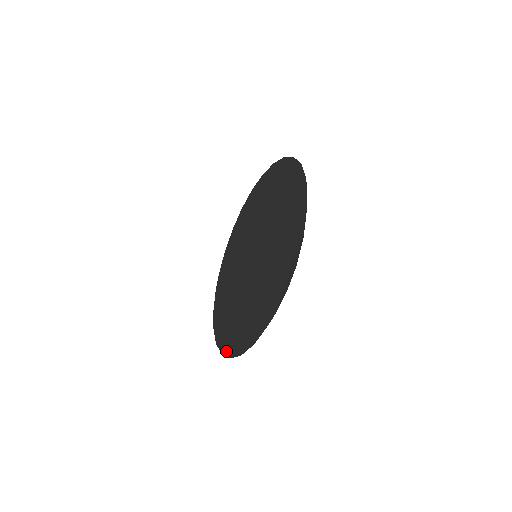
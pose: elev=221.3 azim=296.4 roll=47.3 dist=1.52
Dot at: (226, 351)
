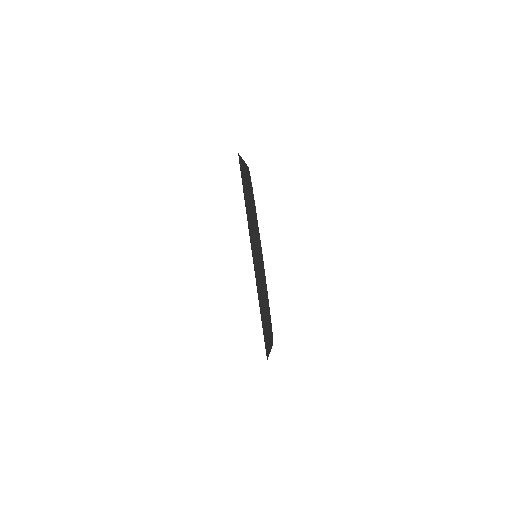
Dot at: occluded
